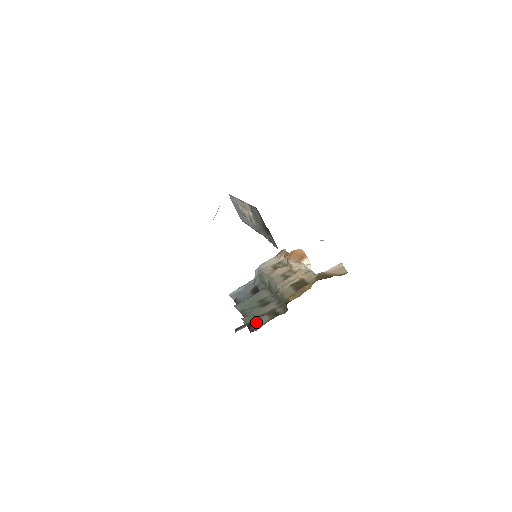
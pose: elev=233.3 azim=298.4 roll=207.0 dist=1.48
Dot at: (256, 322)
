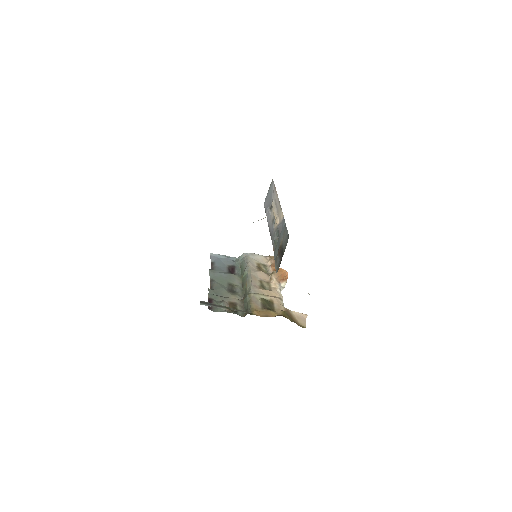
Dot at: (217, 303)
